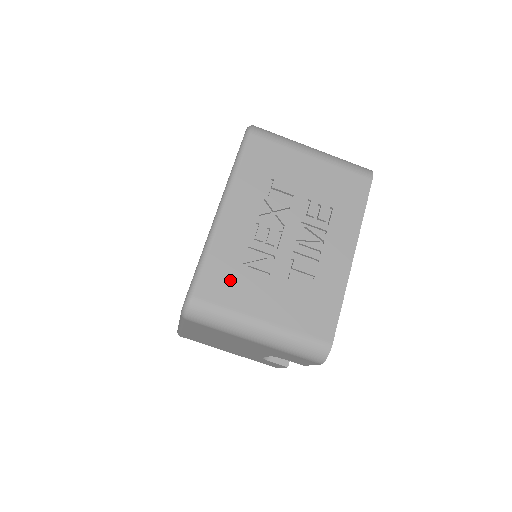
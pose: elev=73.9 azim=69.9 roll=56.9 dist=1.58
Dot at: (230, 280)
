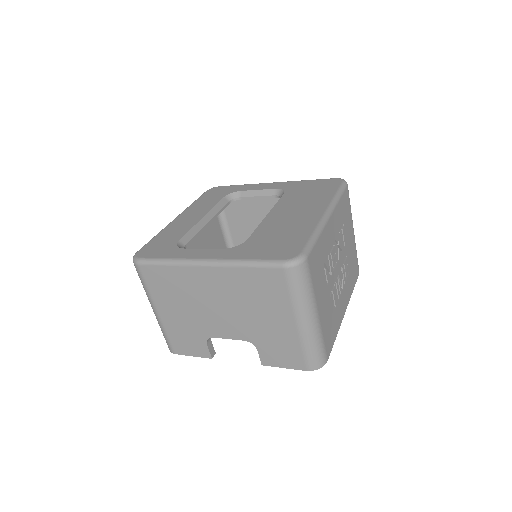
Dot at: (319, 267)
